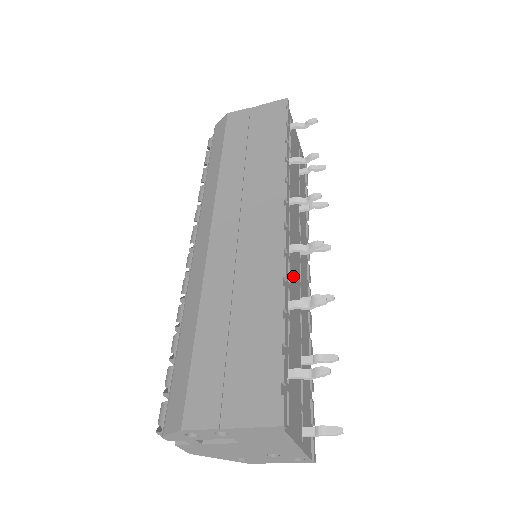
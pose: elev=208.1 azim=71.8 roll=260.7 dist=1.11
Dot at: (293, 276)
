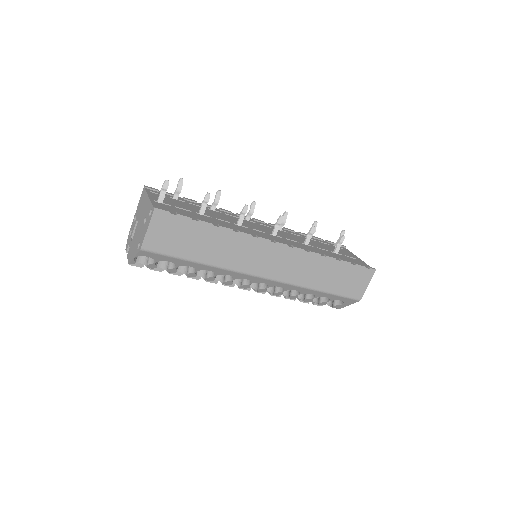
Dot at: occluded
